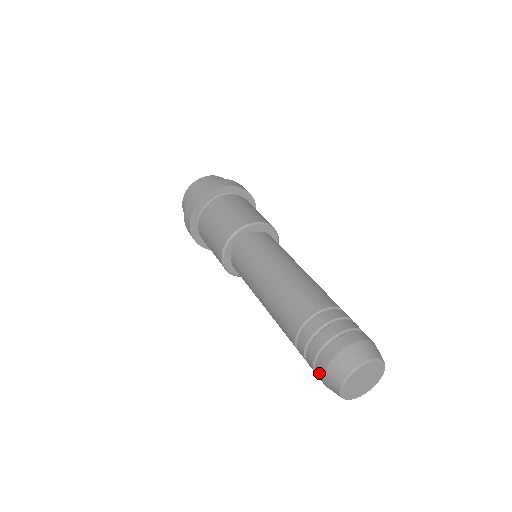
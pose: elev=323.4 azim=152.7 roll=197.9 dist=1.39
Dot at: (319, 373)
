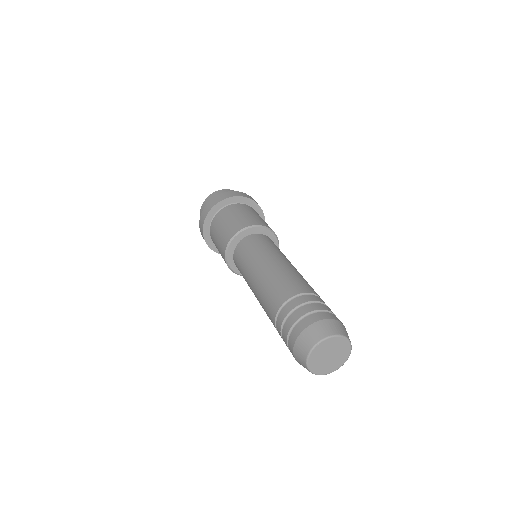
Dot at: (302, 326)
